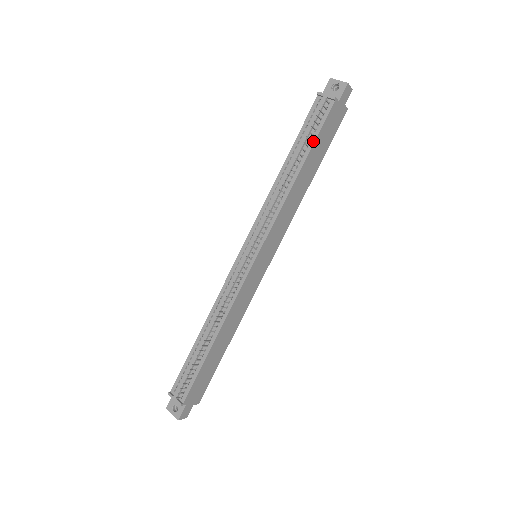
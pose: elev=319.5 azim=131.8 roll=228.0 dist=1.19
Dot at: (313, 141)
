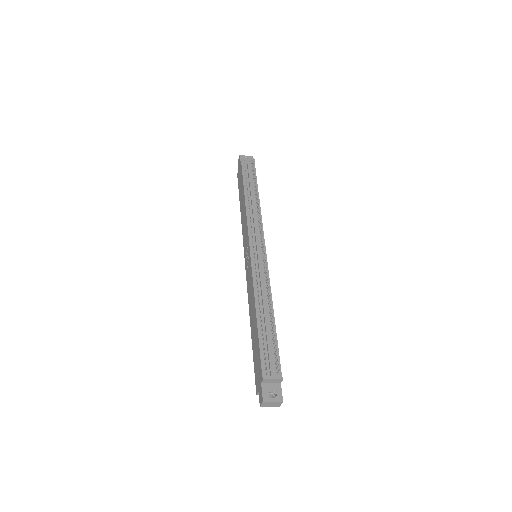
Dot at: (256, 181)
